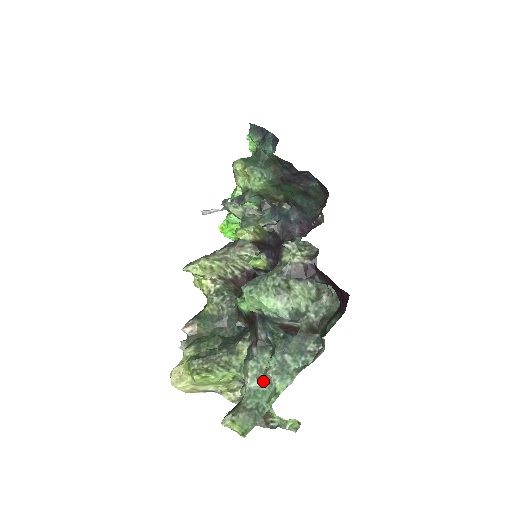
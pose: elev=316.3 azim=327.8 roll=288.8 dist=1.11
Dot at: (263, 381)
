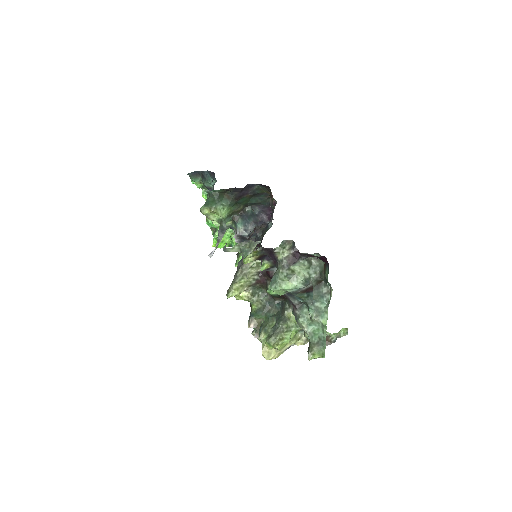
Dot at: (313, 324)
